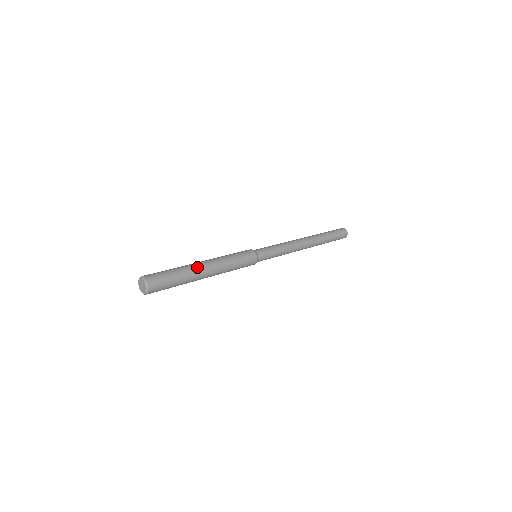
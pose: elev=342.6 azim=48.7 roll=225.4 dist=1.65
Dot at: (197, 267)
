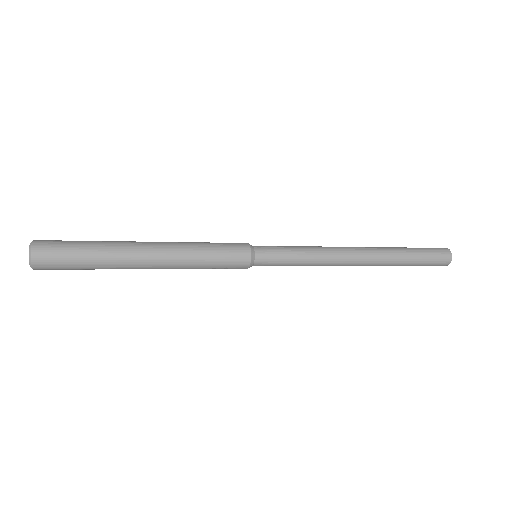
Dot at: (131, 241)
